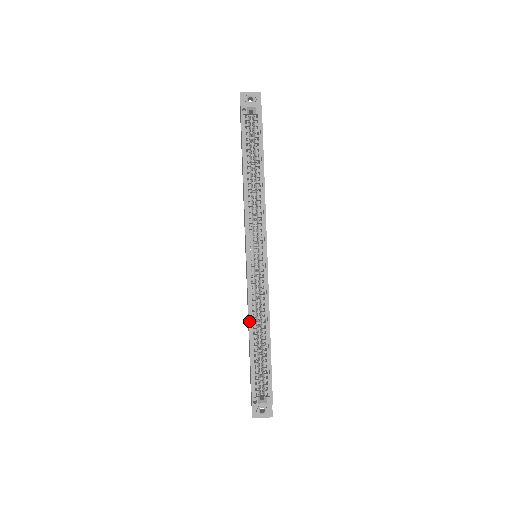
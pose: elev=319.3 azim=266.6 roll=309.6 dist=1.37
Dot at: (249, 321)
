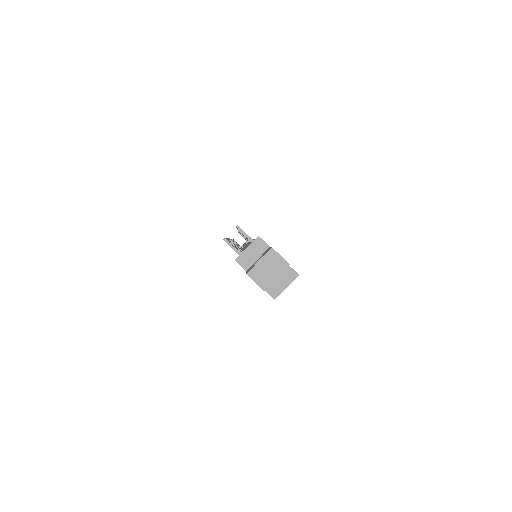
Dot at: occluded
